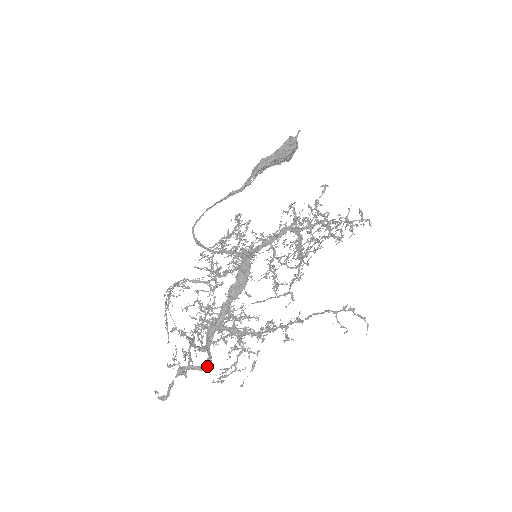
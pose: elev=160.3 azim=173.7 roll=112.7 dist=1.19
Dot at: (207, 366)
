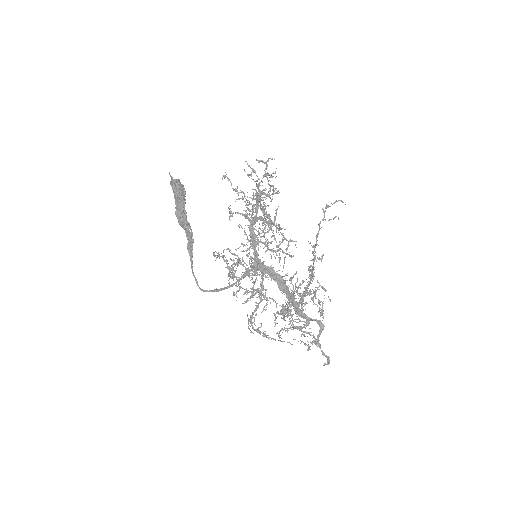
Dot at: (322, 325)
